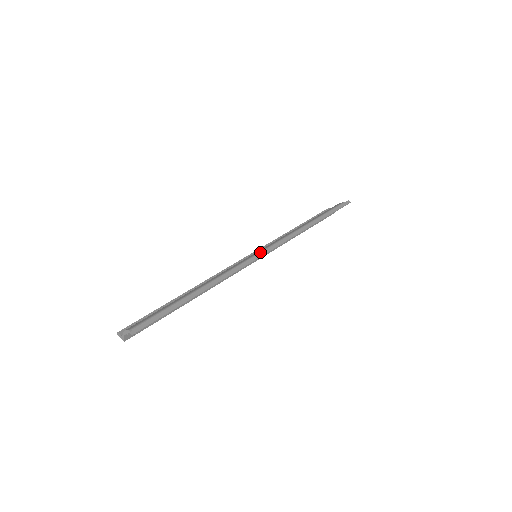
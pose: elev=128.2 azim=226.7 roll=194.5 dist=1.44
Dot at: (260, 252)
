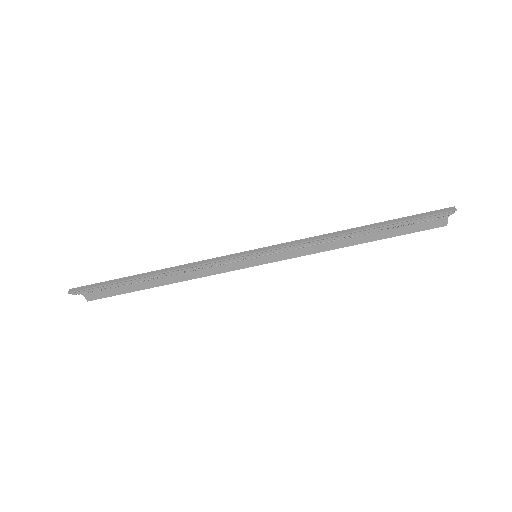
Dot at: occluded
